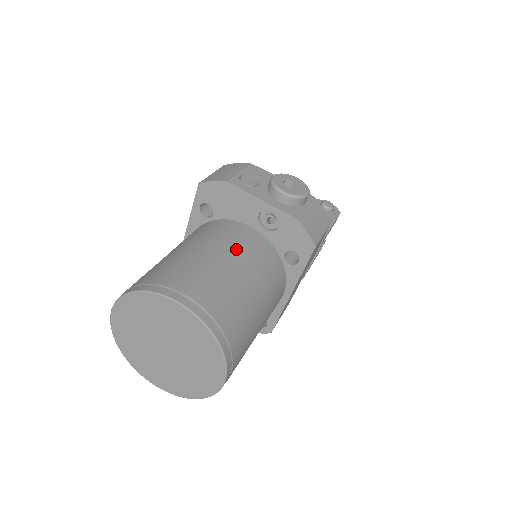
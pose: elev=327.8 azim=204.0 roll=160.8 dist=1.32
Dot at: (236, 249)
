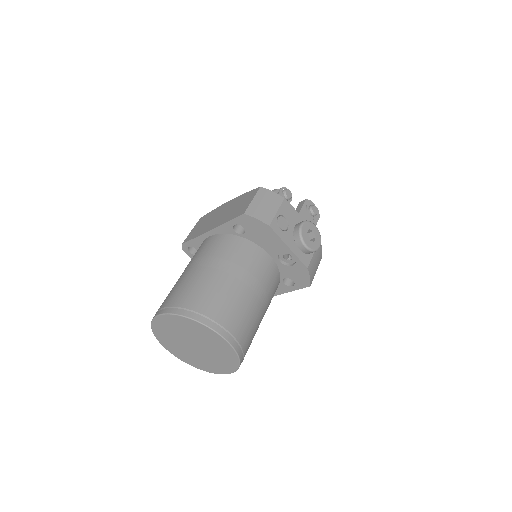
Dot at: (259, 281)
